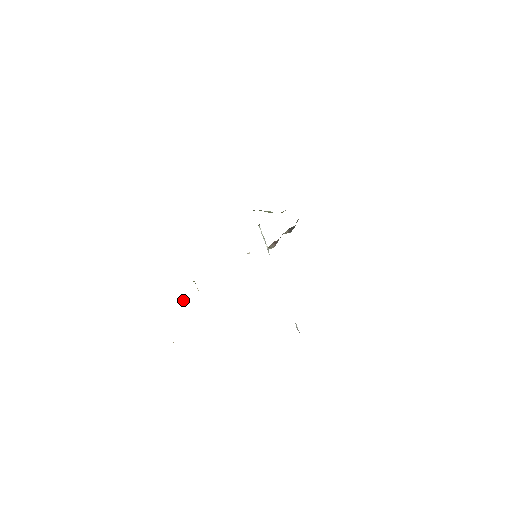
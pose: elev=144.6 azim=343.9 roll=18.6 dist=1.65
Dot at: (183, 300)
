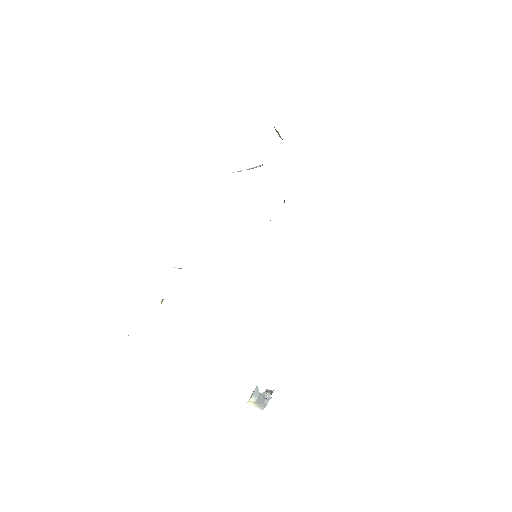
Dot at: occluded
